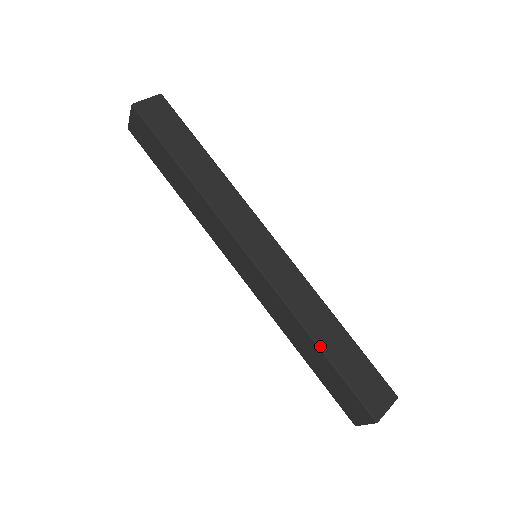
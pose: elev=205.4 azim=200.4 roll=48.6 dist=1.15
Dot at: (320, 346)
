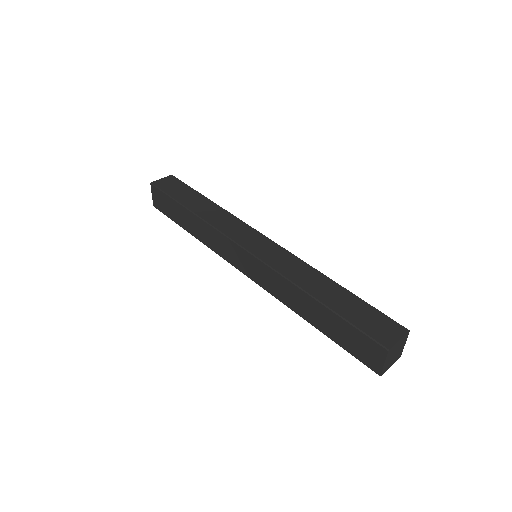
Dot at: (317, 298)
